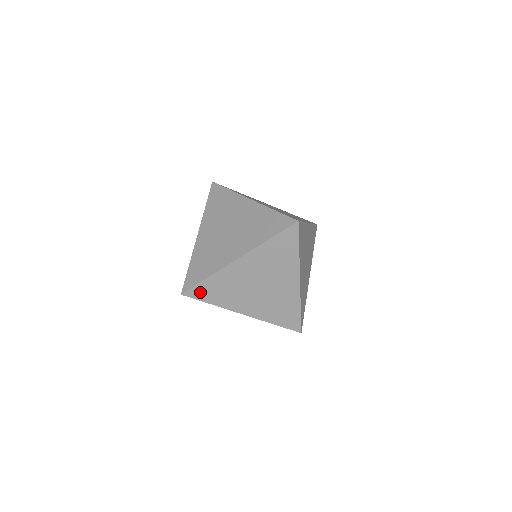
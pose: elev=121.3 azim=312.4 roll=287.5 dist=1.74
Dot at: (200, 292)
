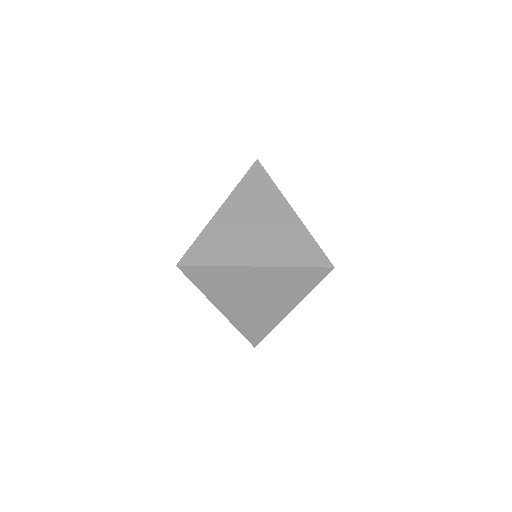
Dot at: (196, 273)
